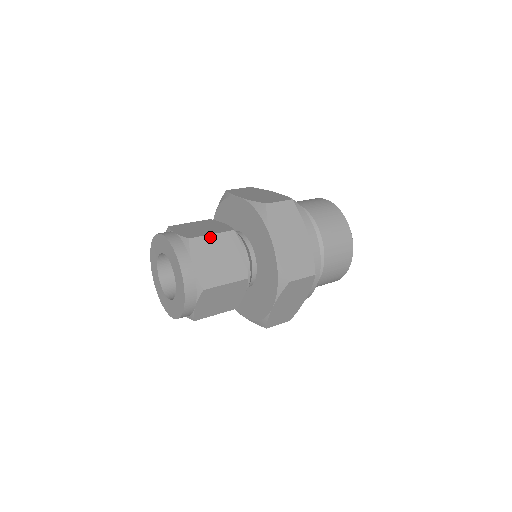
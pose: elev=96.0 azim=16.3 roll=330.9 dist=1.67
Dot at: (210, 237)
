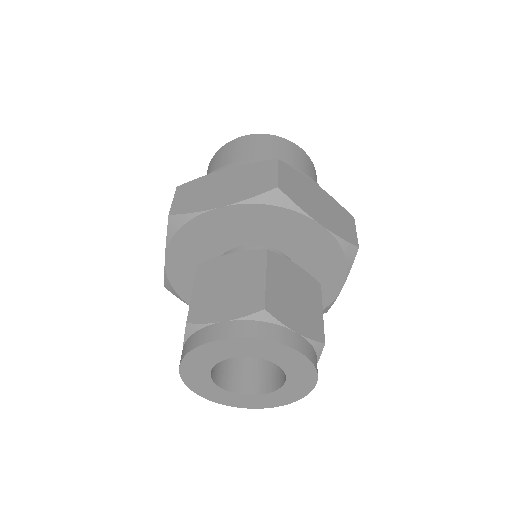
Dot at: (322, 318)
